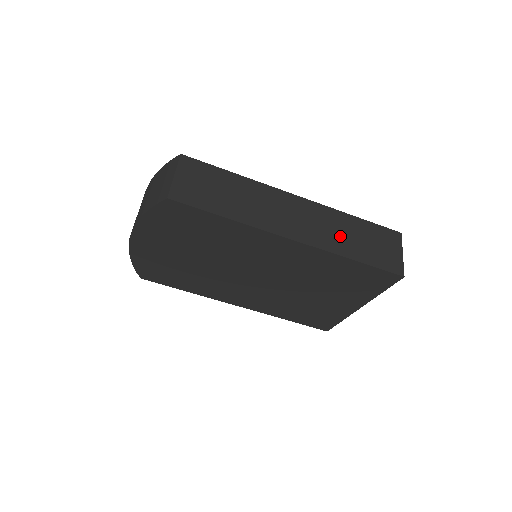
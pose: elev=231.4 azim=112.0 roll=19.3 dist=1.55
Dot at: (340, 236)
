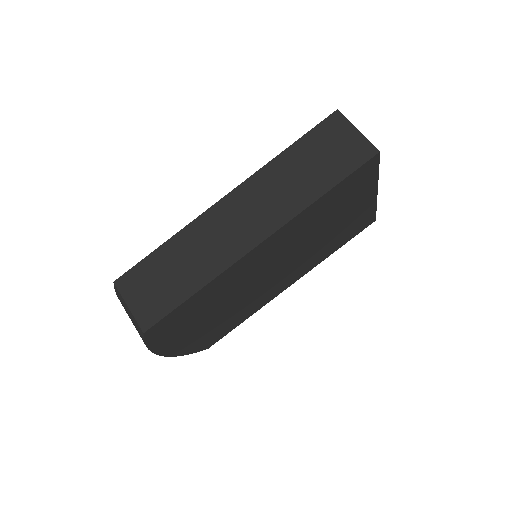
Dot at: (291, 187)
